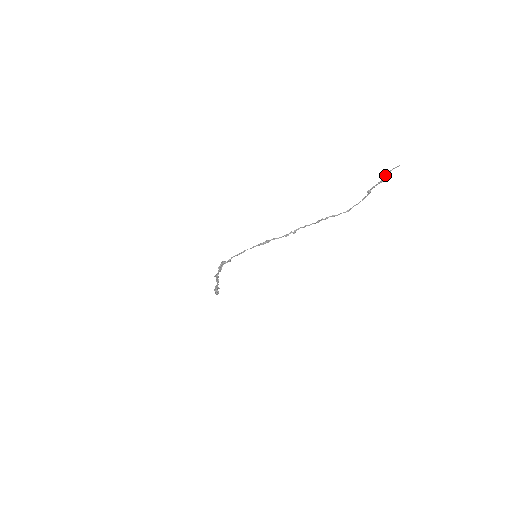
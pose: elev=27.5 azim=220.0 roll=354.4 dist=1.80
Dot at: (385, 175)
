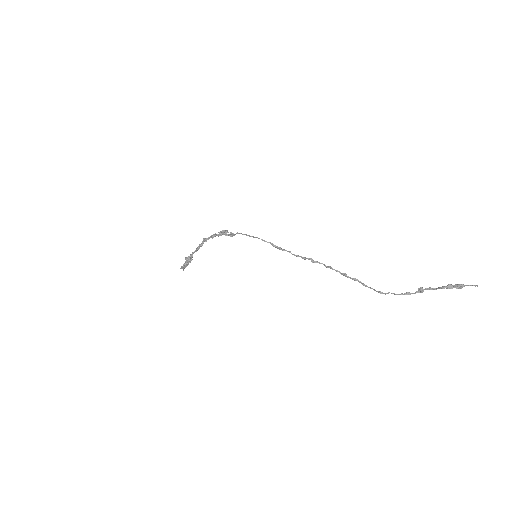
Dot at: (454, 285)
